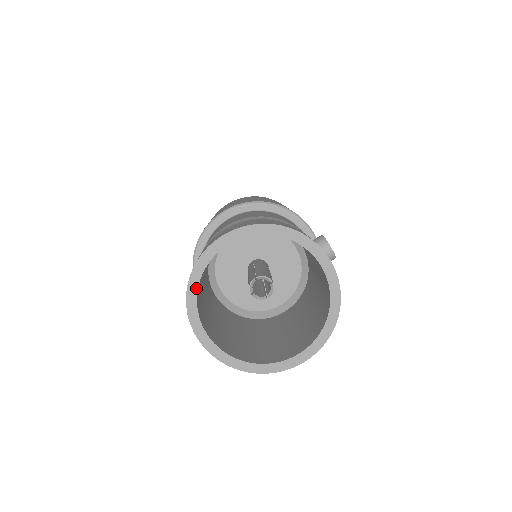
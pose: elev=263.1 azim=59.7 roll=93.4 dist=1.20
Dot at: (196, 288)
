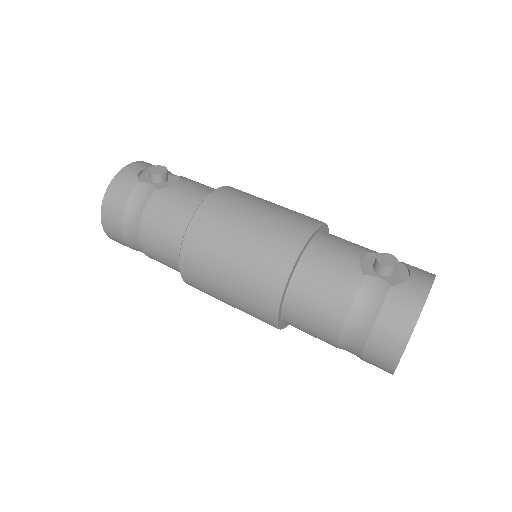
Dot at: occluded
